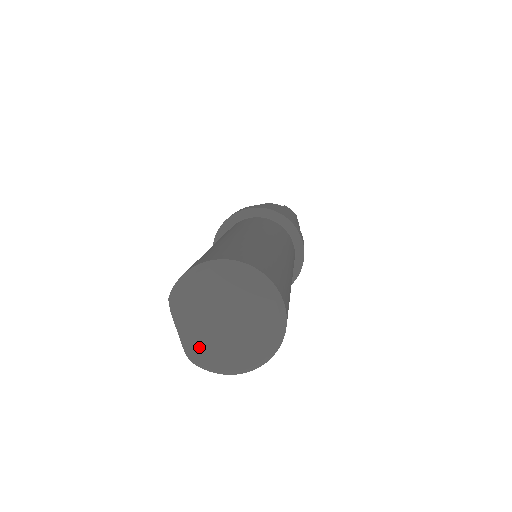
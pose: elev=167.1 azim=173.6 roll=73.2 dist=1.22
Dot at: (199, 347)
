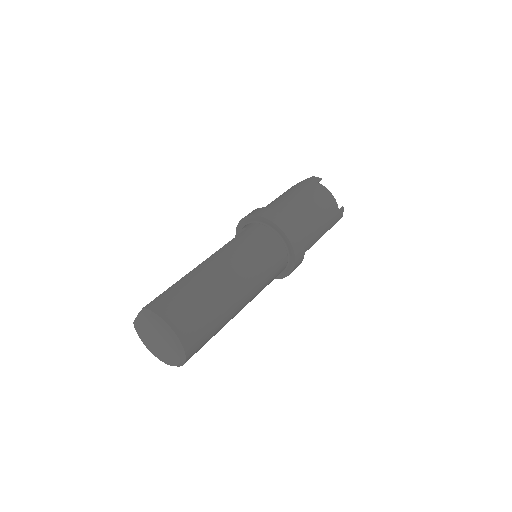
Dot at: (140, 329)
